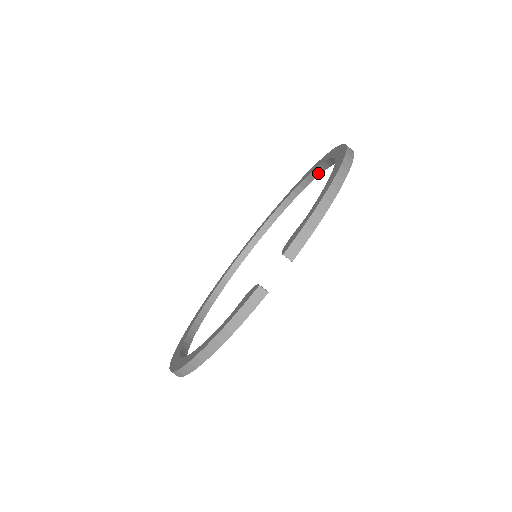
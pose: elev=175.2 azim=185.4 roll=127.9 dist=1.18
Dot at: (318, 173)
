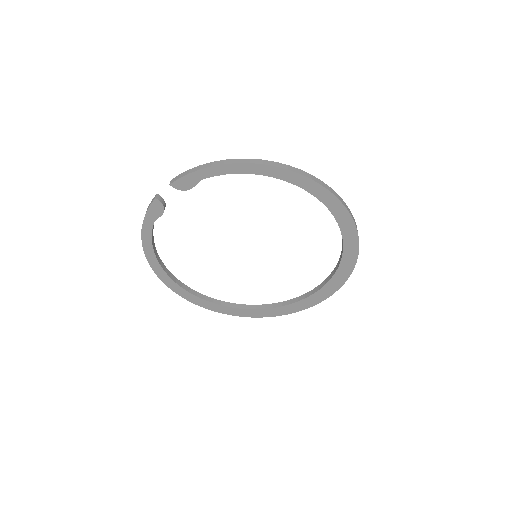
Dot at: (338, 224)
